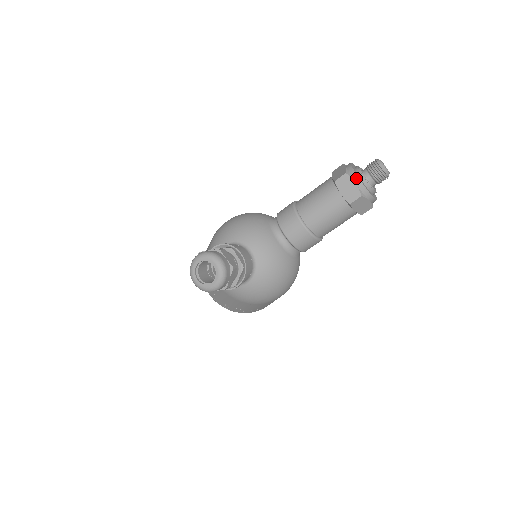
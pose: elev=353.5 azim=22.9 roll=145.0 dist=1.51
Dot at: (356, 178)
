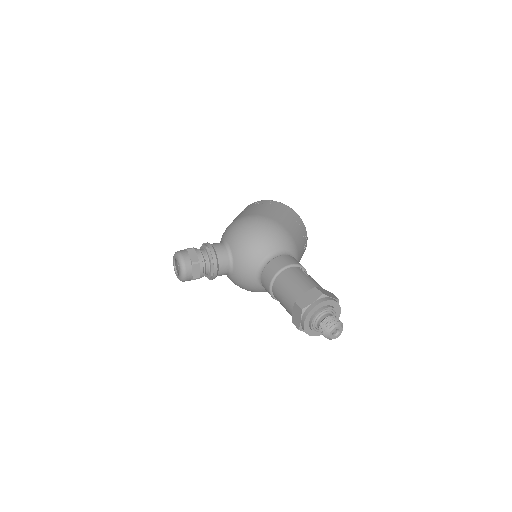
Dot at: (303, 319)
